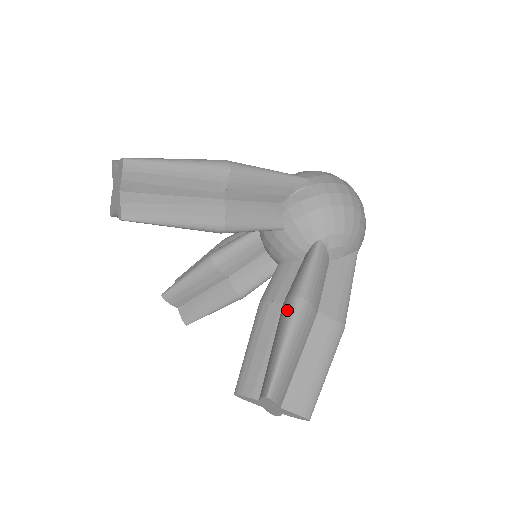
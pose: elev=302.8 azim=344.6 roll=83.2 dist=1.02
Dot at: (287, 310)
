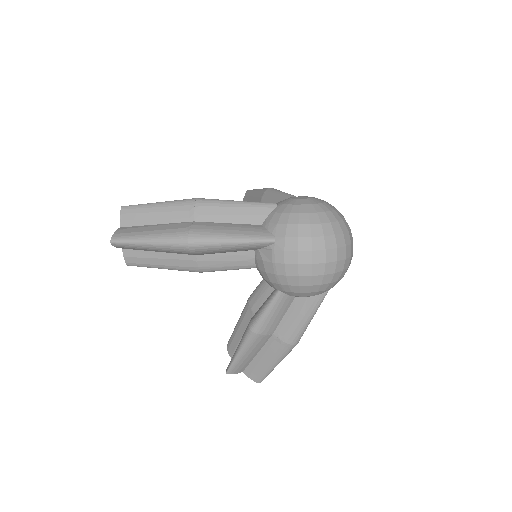
Dot at: (245, 332)
